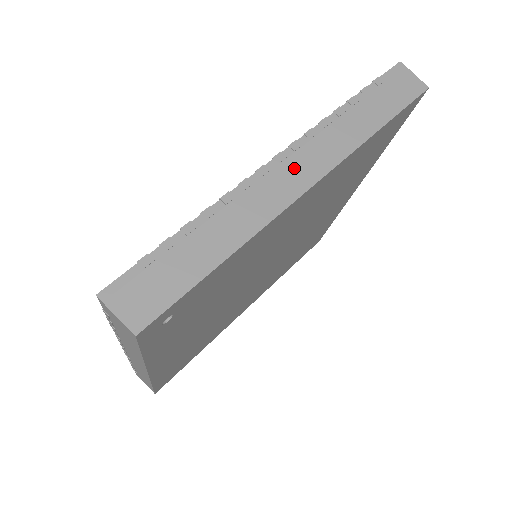
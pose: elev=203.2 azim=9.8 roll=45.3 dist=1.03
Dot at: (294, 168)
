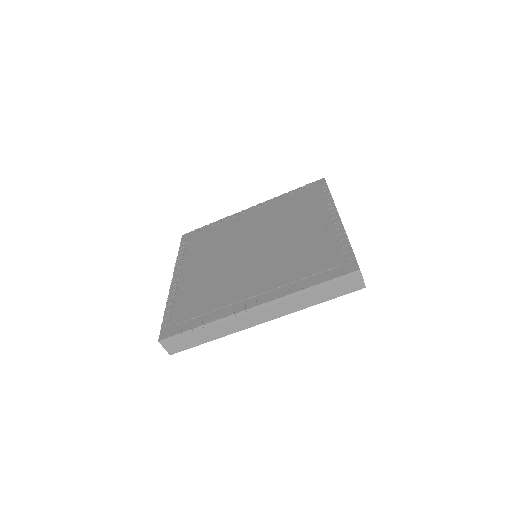
Dot at: (260, 314)
